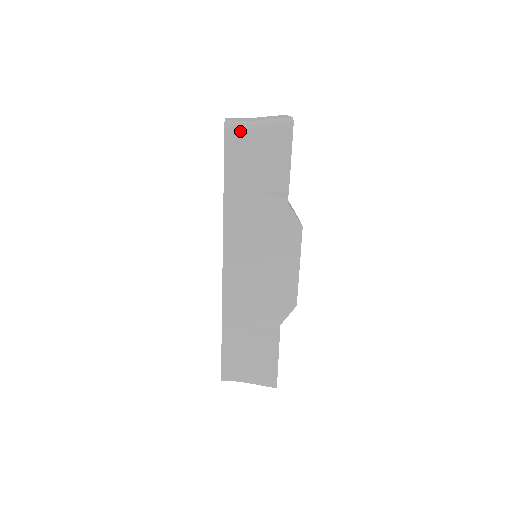
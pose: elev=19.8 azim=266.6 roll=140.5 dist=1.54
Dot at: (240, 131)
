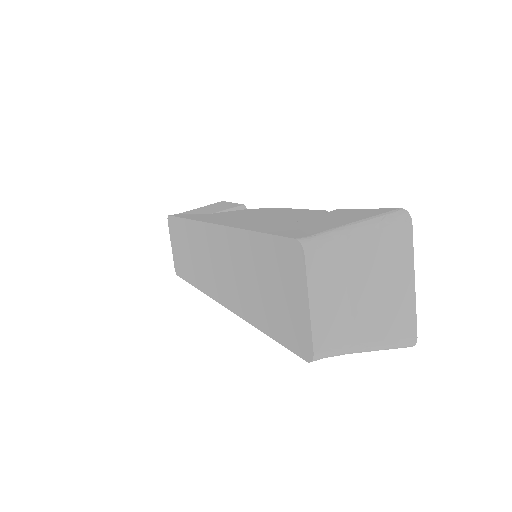
Dot at: occluded
